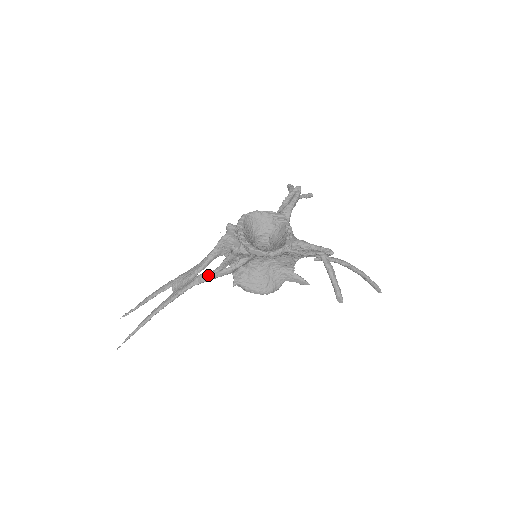
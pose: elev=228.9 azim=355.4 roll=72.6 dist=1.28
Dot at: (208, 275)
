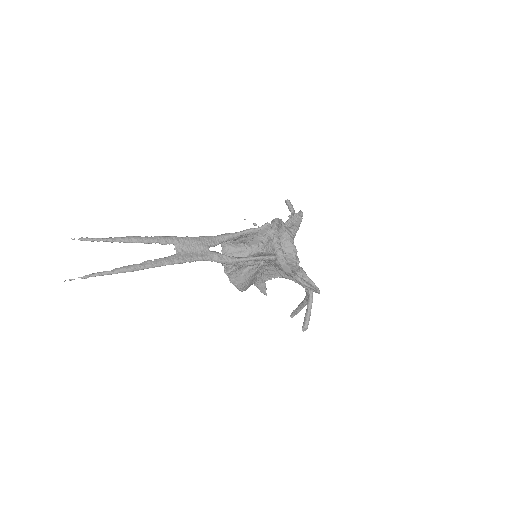
Dot at: (228, 259)
